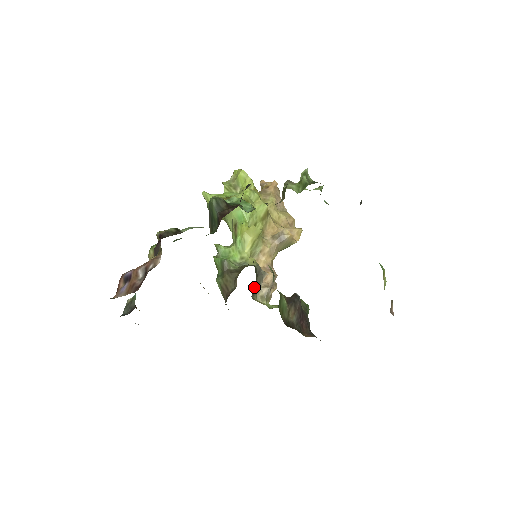
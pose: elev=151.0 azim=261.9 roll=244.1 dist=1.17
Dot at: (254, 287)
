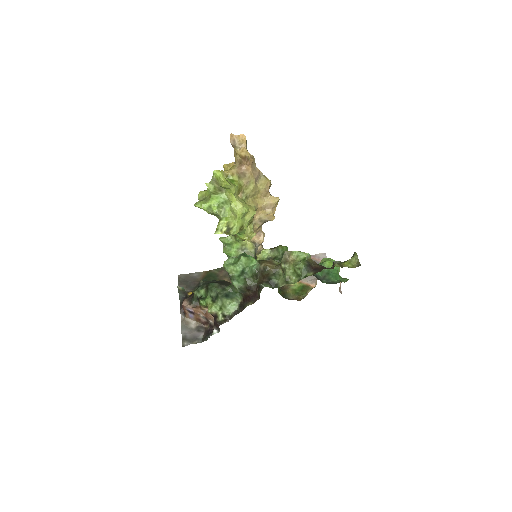
Dot at: occluded
